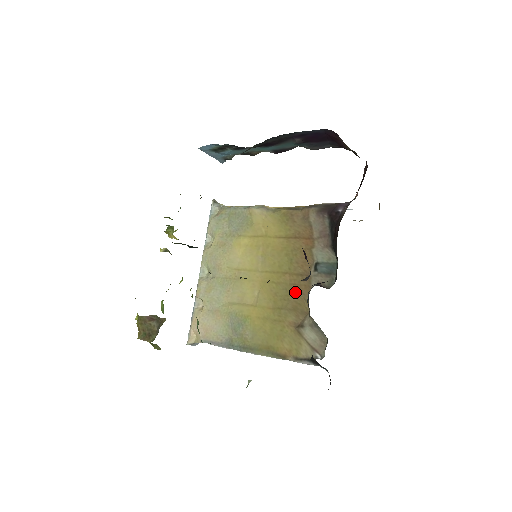
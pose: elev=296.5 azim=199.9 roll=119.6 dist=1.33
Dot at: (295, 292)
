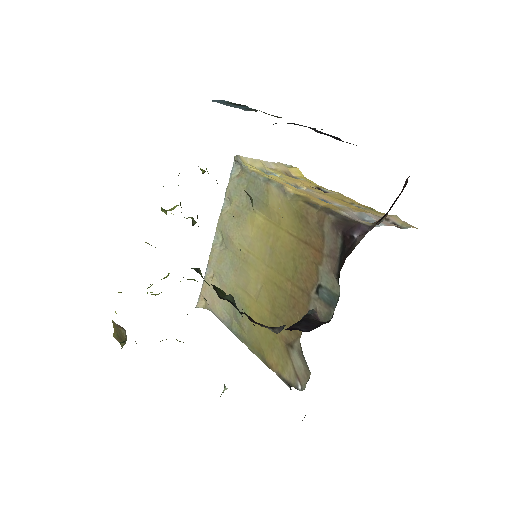
Dot at: (292, 307)
